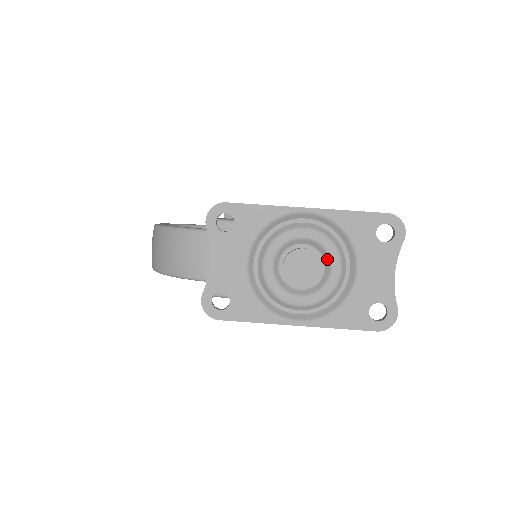
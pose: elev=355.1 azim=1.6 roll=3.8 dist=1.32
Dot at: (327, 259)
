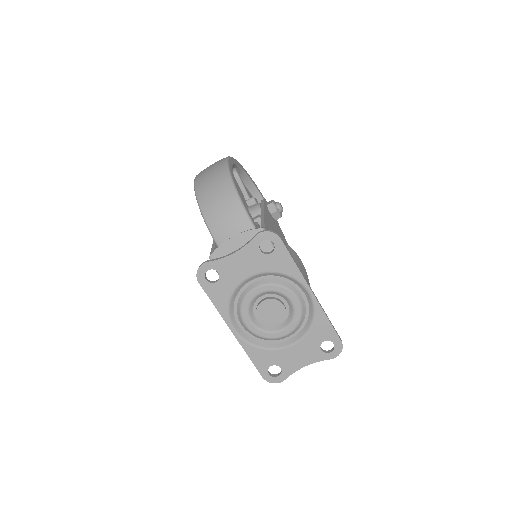
Dot at: (287, 323)
